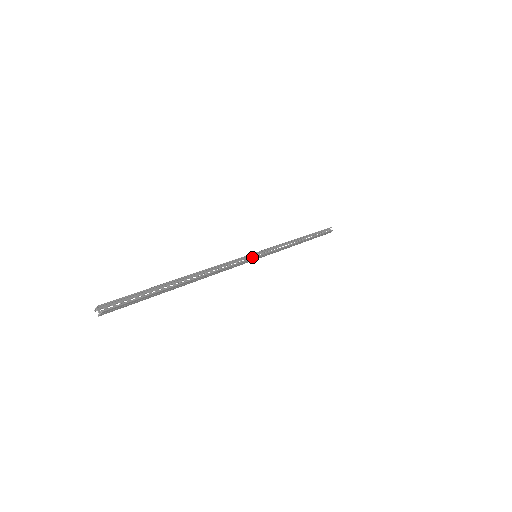
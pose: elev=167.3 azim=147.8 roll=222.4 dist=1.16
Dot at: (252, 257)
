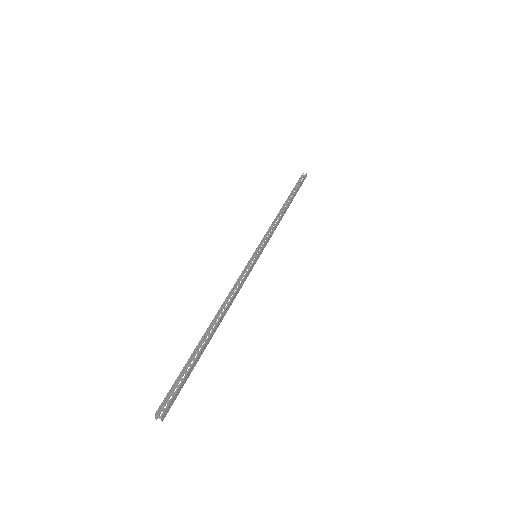
Dot at: (253, 260)
